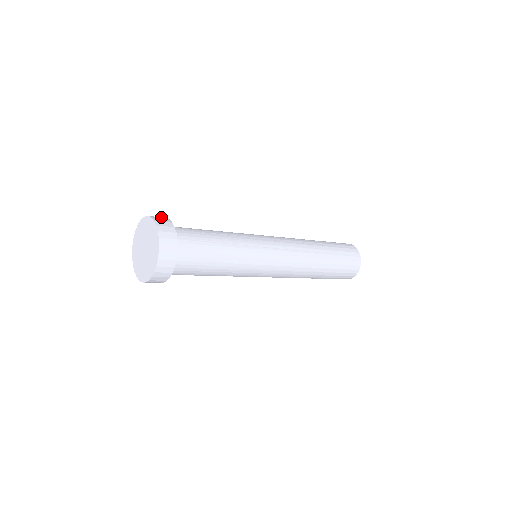
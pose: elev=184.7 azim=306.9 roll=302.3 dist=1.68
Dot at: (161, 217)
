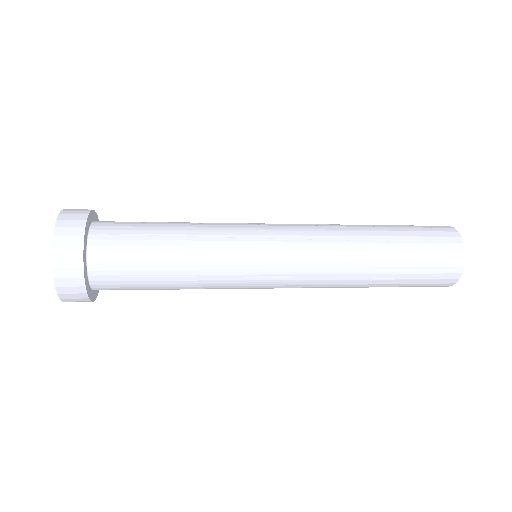
Dot at: (78, 214)
